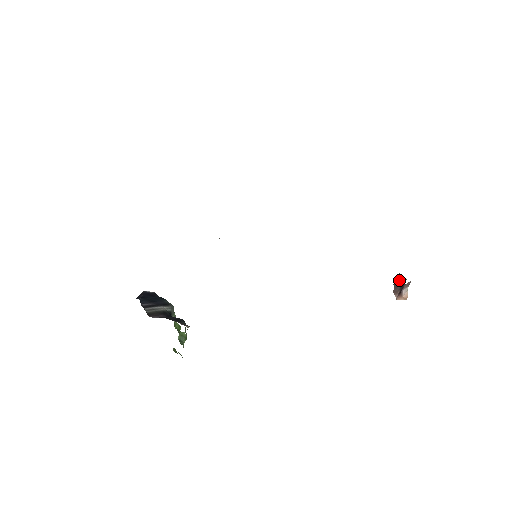
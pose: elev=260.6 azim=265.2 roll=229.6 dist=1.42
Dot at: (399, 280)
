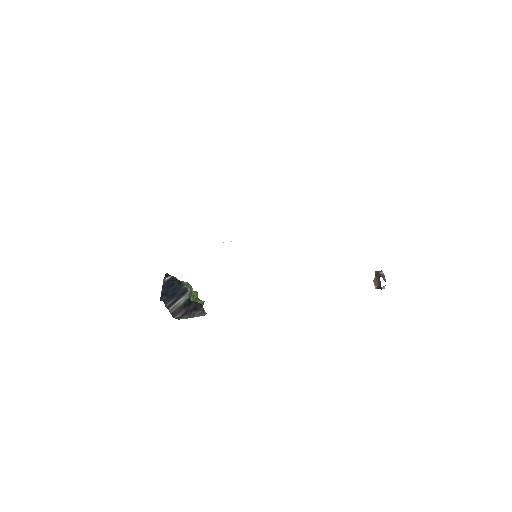
Dot at: (379, 280)
